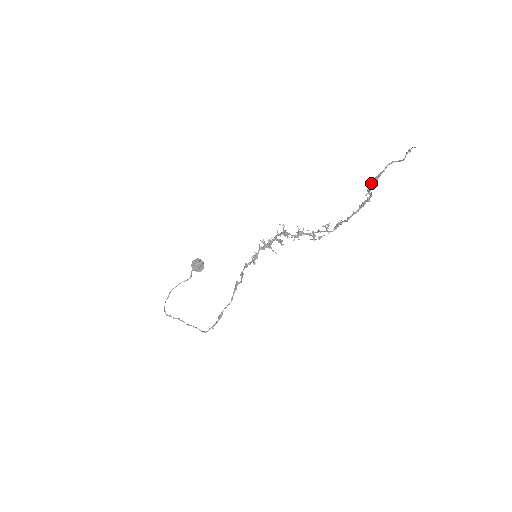
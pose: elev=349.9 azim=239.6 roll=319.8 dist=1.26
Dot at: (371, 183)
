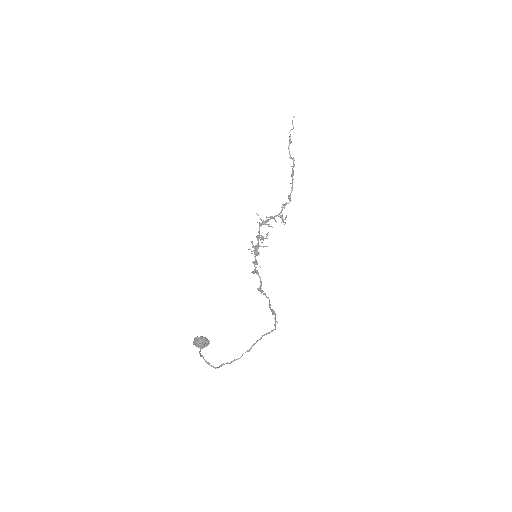
Dot at: (289, 148)
